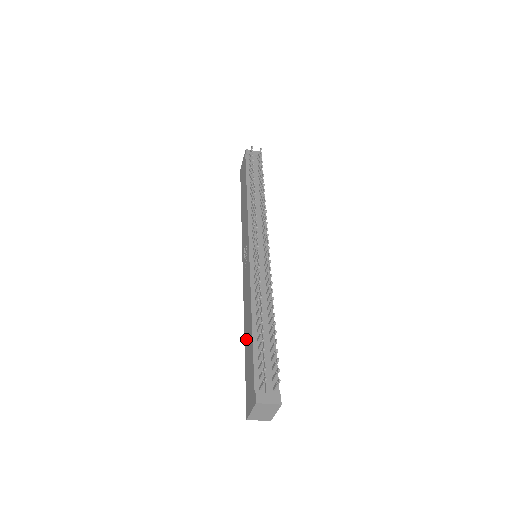
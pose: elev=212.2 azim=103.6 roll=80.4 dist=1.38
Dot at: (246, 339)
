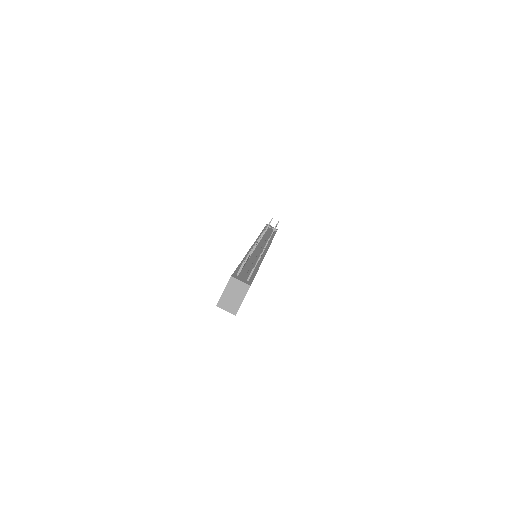
Dot at: occluded
